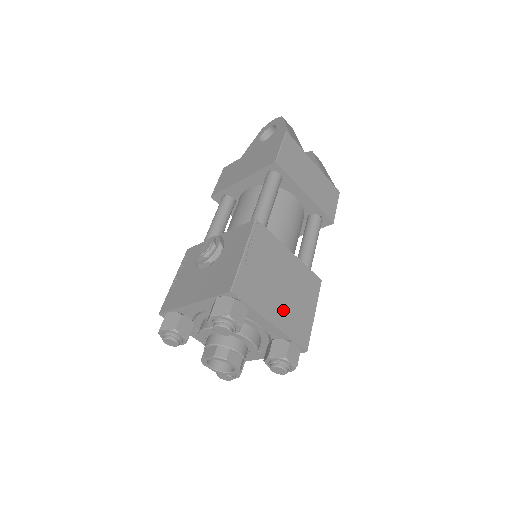
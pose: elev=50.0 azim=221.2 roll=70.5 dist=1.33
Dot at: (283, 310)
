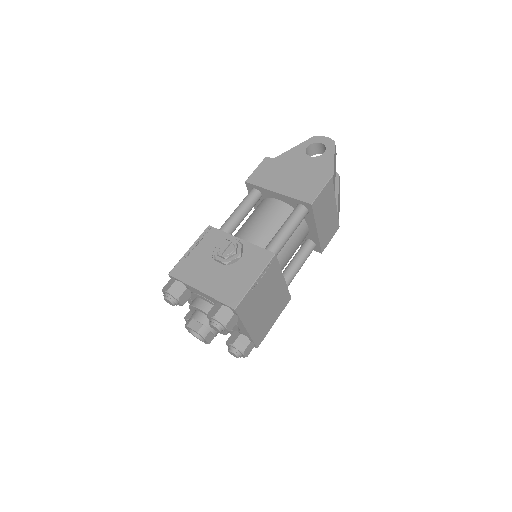
Dot at: (258, 321)
